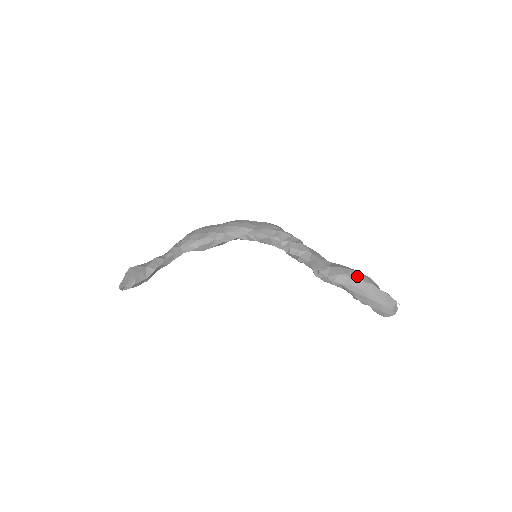
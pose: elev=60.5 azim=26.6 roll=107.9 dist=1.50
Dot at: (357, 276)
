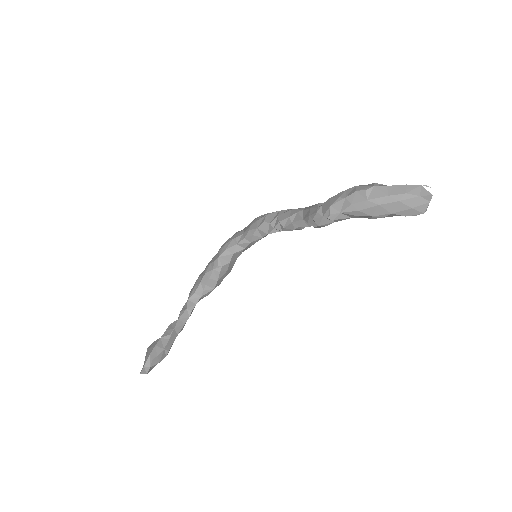
Dot at: (352, 191)
